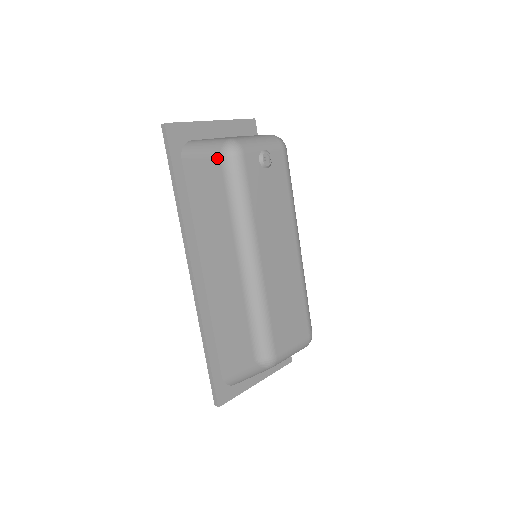
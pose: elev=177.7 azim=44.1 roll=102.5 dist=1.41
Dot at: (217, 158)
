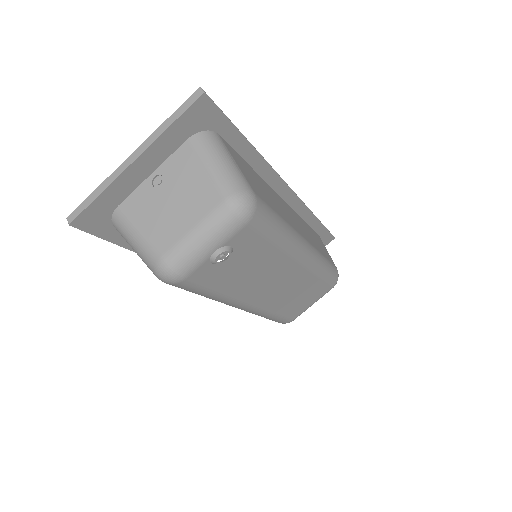
Dot at: occluded
